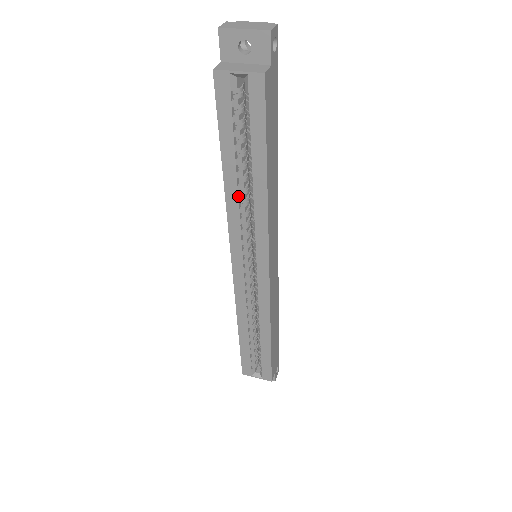
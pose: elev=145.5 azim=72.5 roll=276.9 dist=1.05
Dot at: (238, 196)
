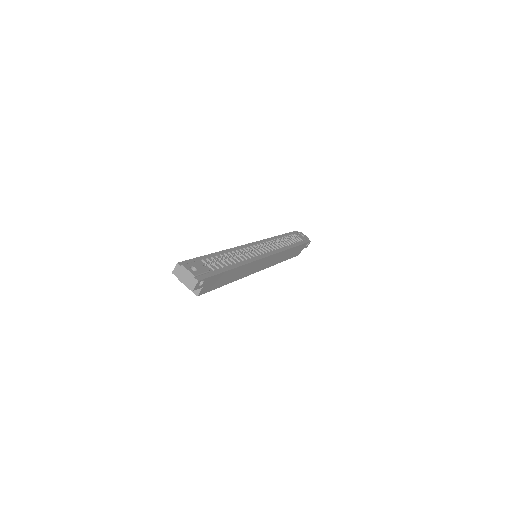
Dot at: occluded
